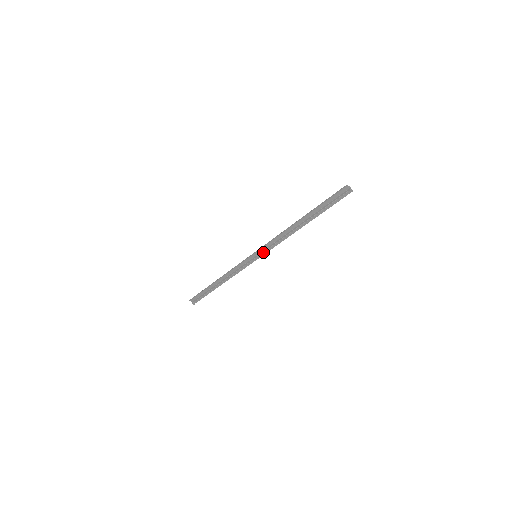
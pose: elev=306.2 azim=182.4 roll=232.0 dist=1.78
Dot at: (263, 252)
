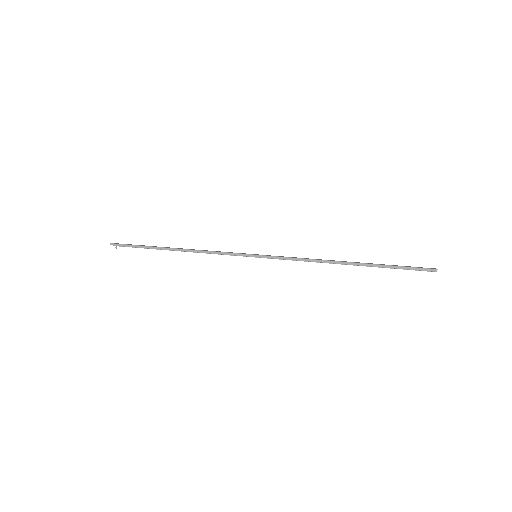
Dot at: (270, 258)
